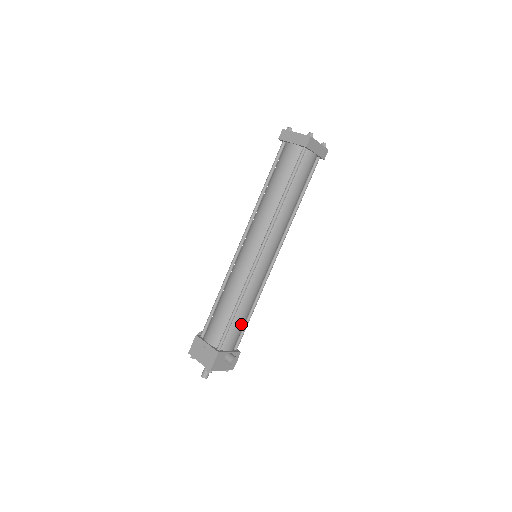
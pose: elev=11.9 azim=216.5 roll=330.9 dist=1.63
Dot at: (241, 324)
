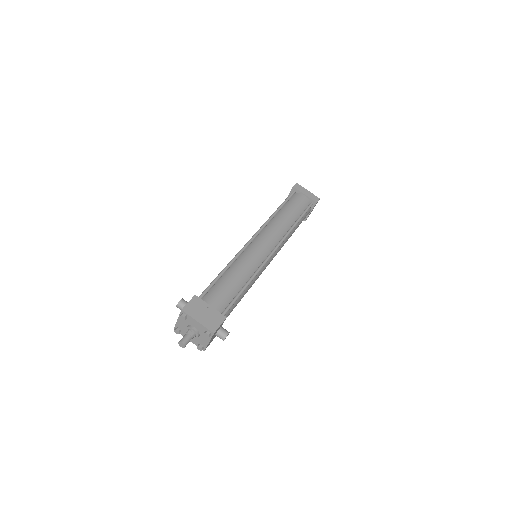
Dot at: (236, 305)
